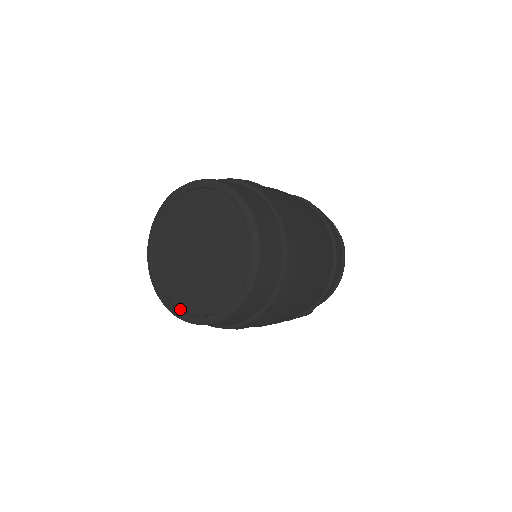
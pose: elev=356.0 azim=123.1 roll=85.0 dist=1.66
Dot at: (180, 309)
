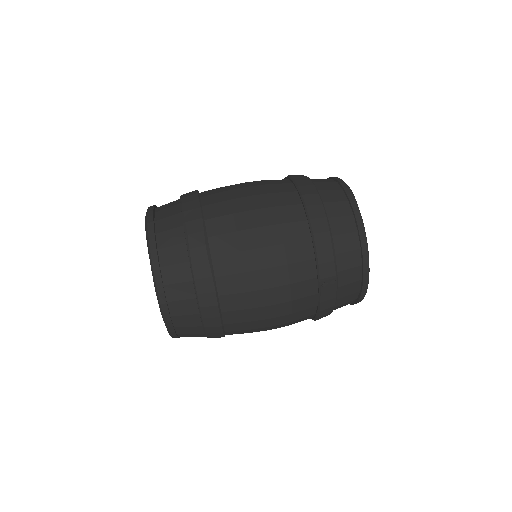
Dot at: occluded
